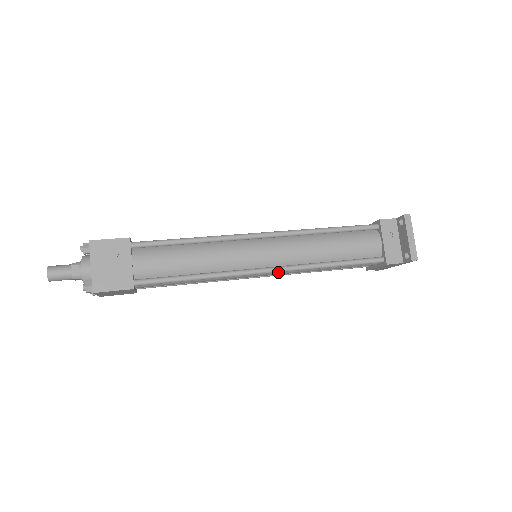
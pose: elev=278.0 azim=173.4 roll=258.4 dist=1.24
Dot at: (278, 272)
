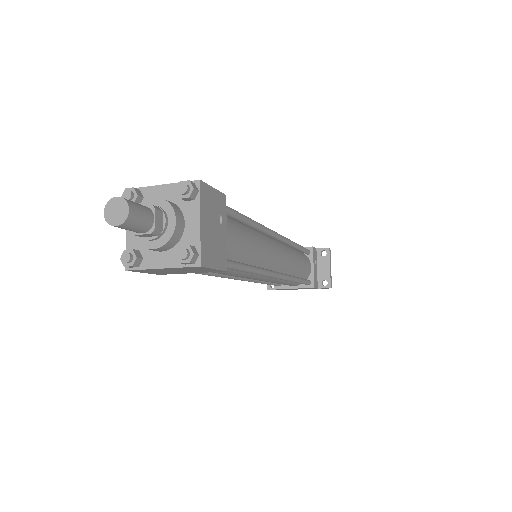
Dot at: (271, 279)
